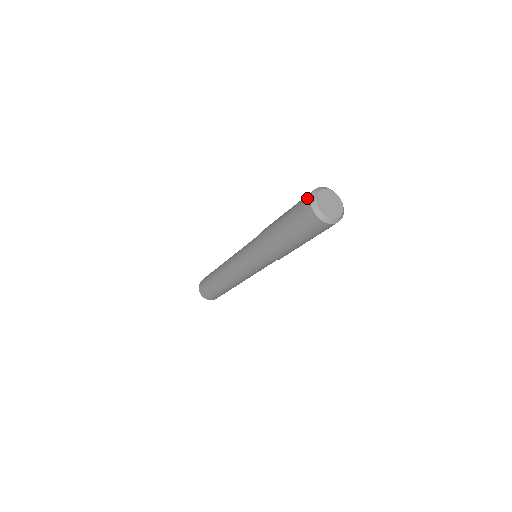
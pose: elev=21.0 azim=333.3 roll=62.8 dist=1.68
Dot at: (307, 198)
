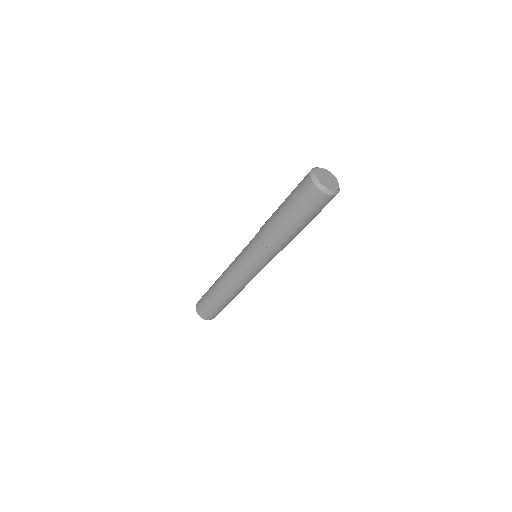
Dot at: (307, 178)
